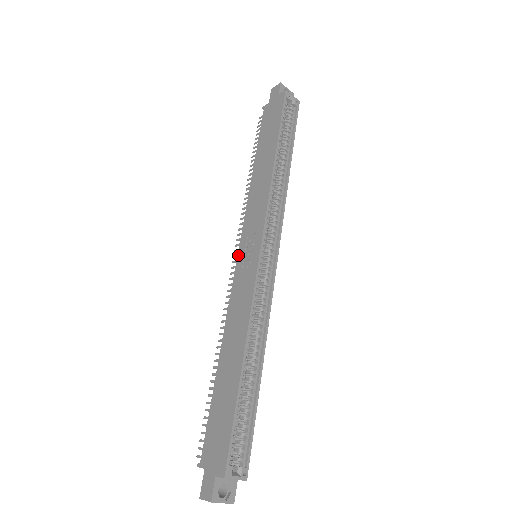
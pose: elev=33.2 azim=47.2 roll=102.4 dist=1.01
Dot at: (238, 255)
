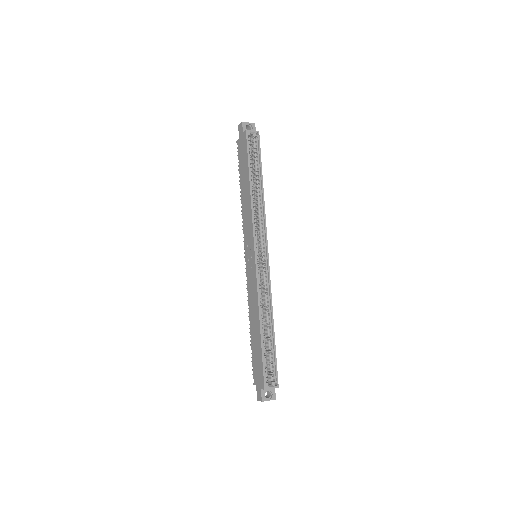
Dot at: (245, 258)
